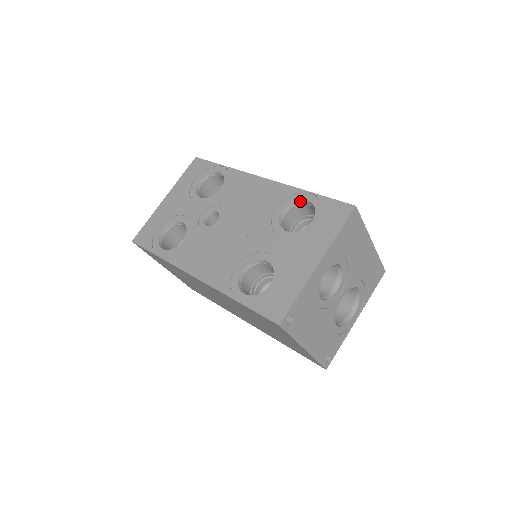
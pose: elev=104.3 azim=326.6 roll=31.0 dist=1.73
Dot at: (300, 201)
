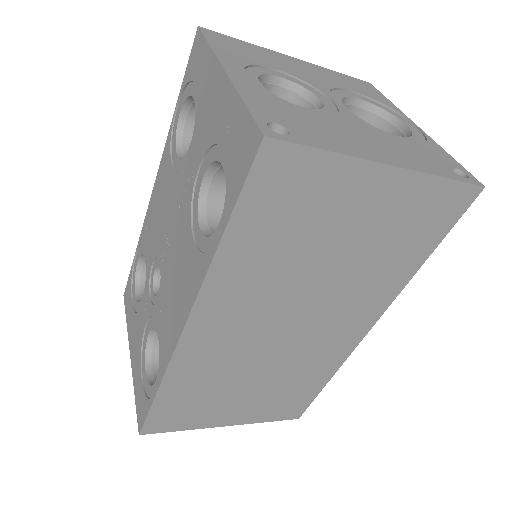
Dot at: (179, 127)
